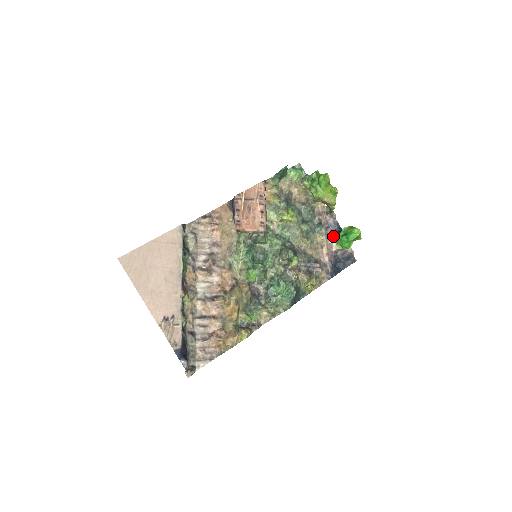
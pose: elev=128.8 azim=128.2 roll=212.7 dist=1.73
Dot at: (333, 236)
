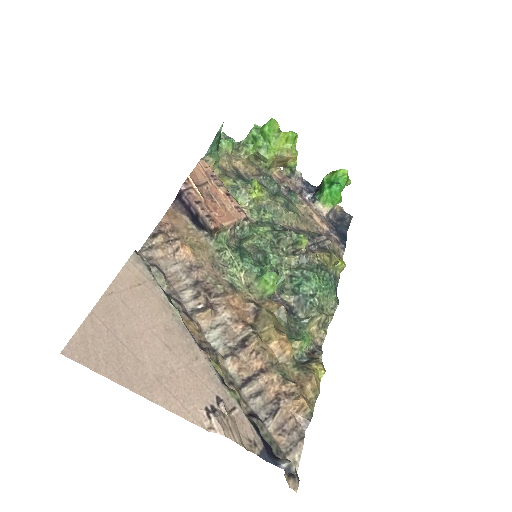
Dot at: (313, 199)
